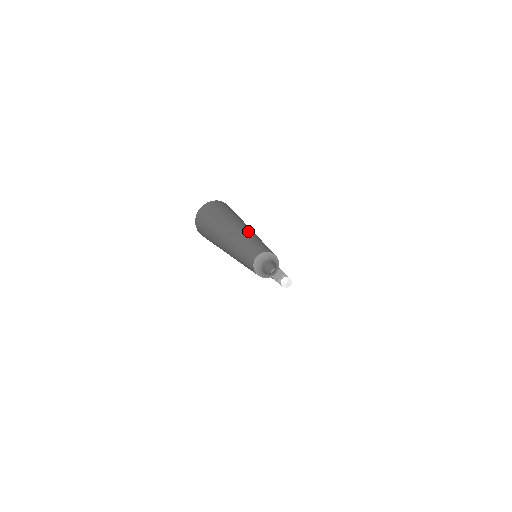
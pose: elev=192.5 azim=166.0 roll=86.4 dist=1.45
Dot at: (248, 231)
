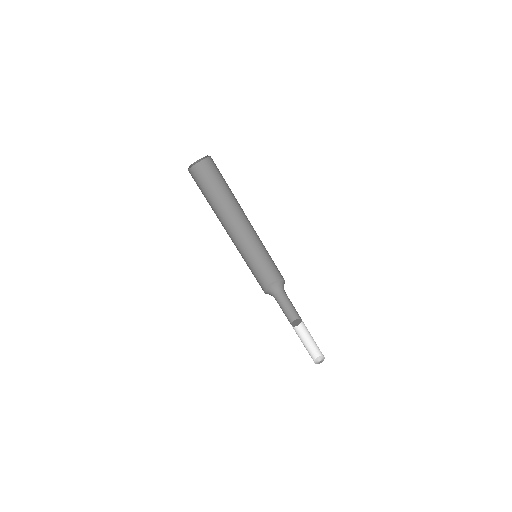
Dot at: (235, 227)
